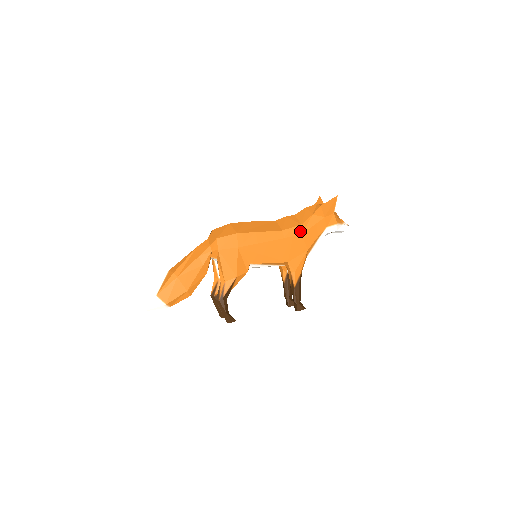
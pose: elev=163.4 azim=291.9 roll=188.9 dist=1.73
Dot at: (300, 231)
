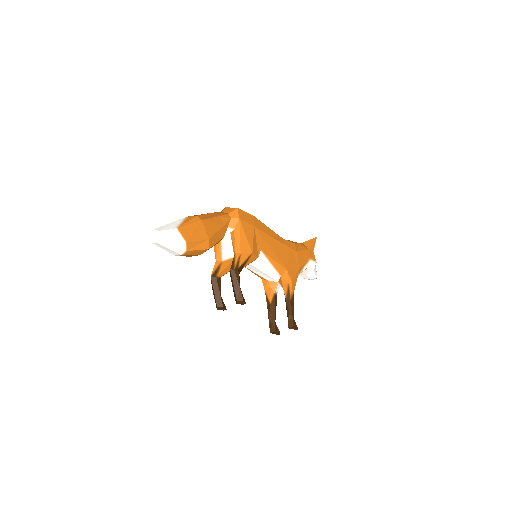
Dot at: (295, 248)
